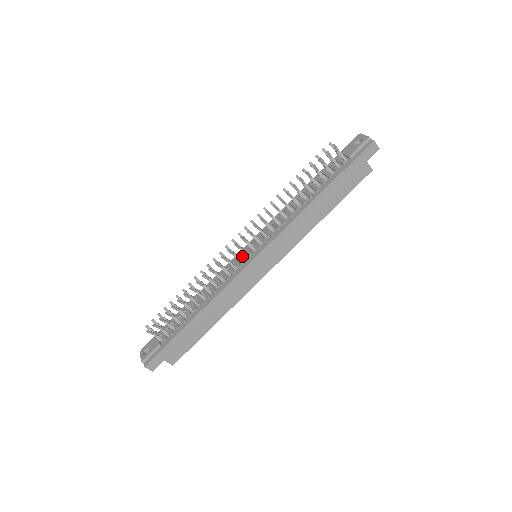
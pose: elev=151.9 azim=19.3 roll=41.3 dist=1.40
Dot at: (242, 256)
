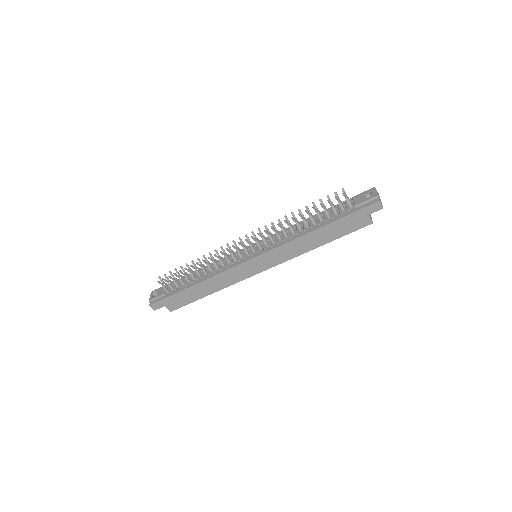
Dot at: occluded
